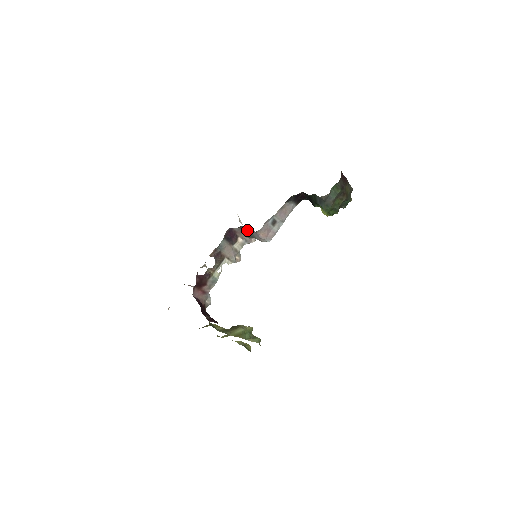
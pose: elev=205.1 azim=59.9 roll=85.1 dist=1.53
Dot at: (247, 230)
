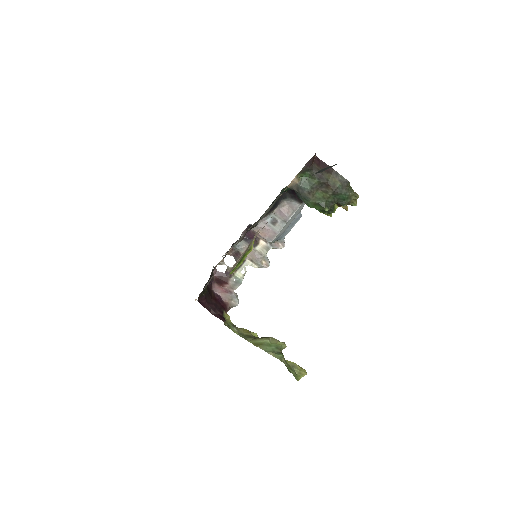
Dot at: occluded
